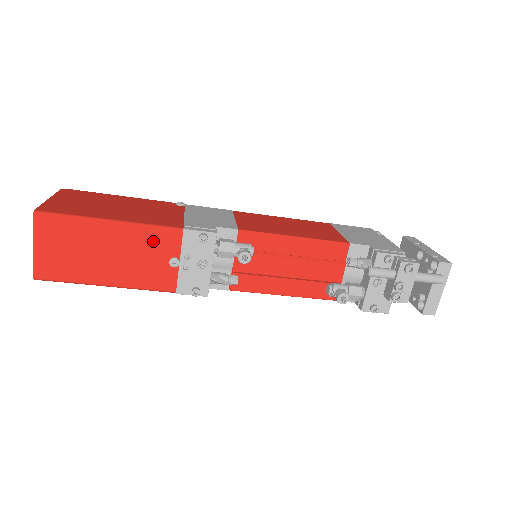
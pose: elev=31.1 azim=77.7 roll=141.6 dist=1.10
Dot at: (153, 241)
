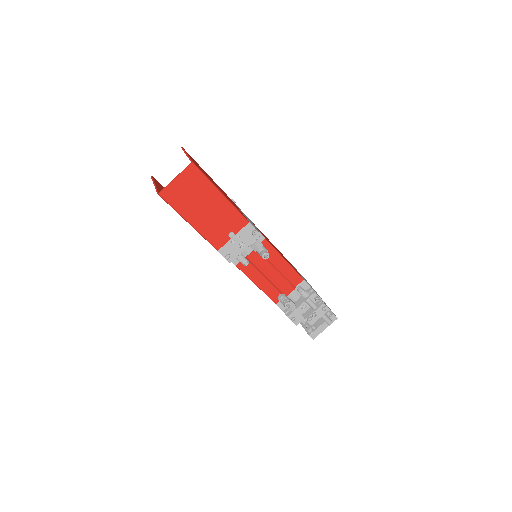
Dot at: (231, 218)
